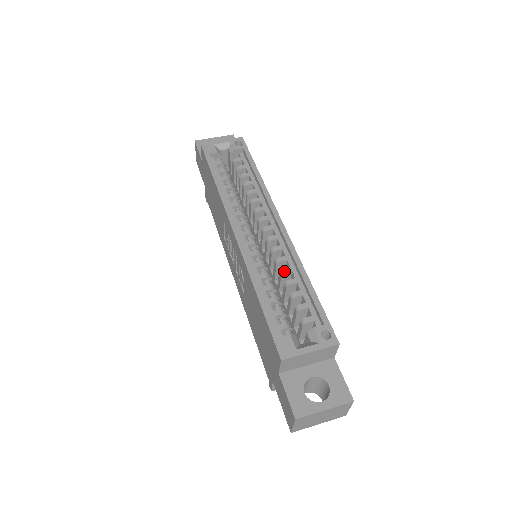
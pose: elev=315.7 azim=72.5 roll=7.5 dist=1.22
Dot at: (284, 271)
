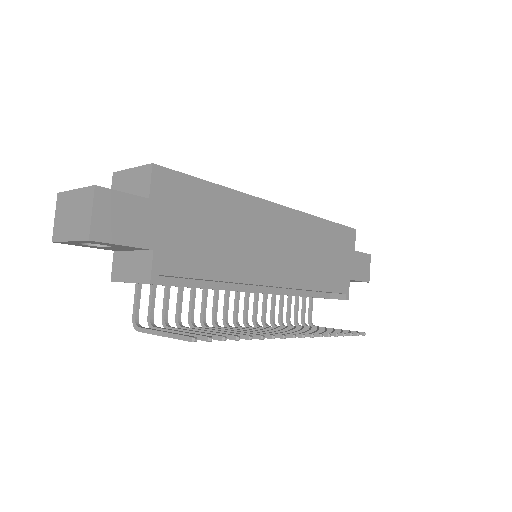
Dot at: occluded
